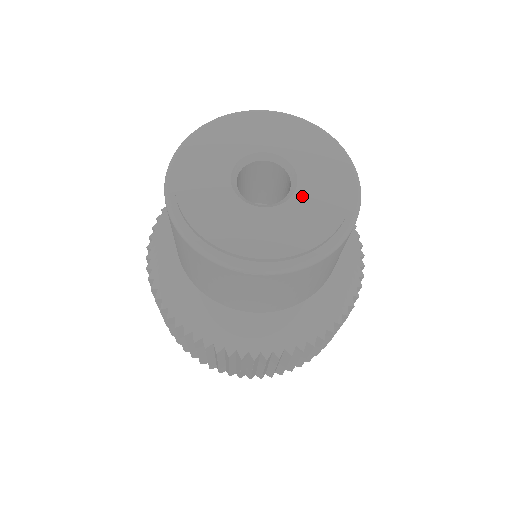
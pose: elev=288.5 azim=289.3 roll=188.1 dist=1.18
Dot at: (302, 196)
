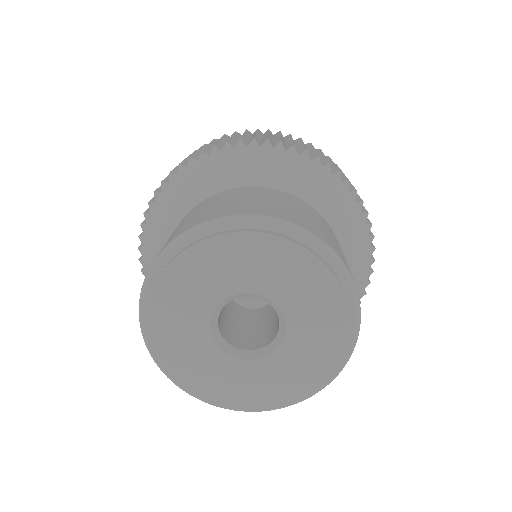
Dot at: (296, 330)
